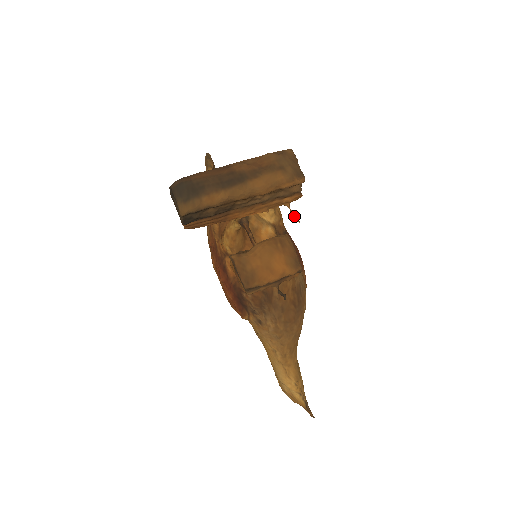
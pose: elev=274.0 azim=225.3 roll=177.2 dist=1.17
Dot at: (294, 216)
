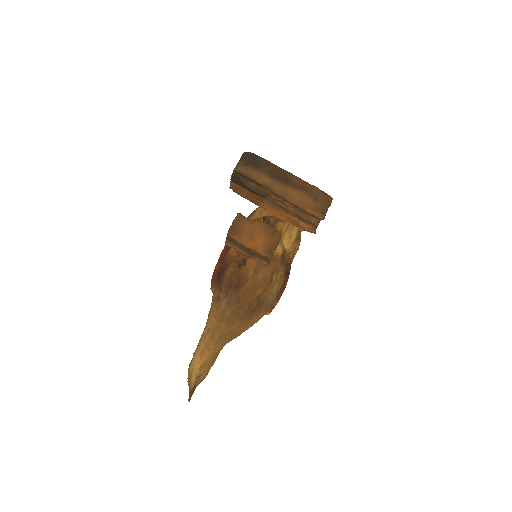
Dot at: (298, 238)
